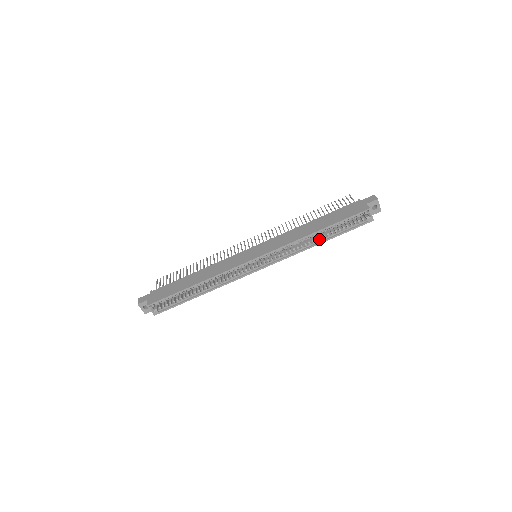
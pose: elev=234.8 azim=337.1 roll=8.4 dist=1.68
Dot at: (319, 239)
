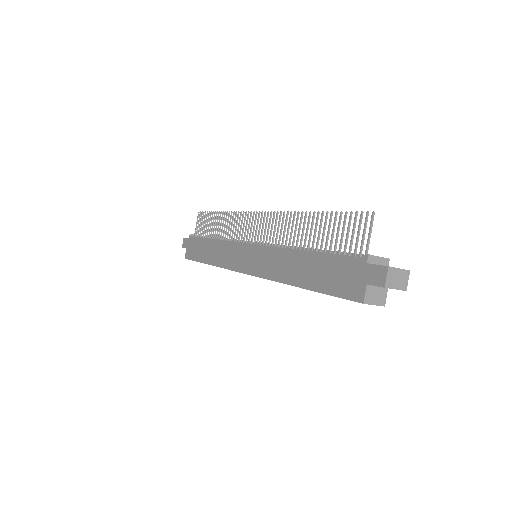
Dot at: occluded
